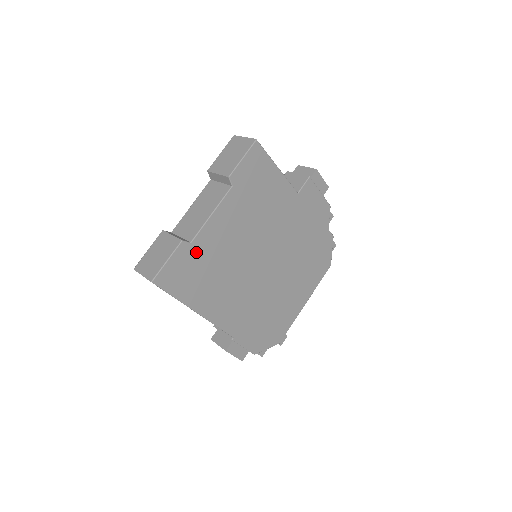
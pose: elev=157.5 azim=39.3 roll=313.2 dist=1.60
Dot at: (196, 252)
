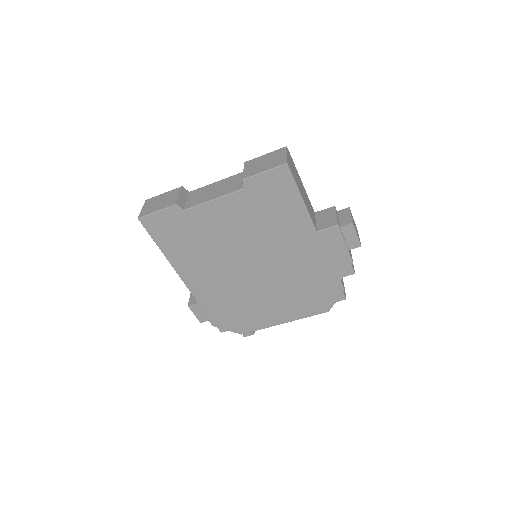
Dot at: (186, 220)
